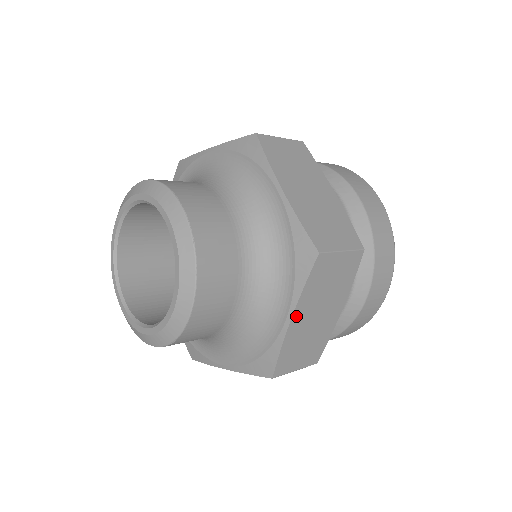
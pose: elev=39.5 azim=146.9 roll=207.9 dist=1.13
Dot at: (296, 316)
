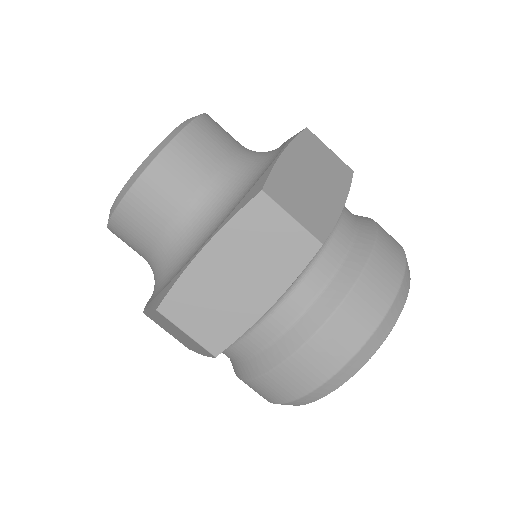
Dot at: (211, 250)
